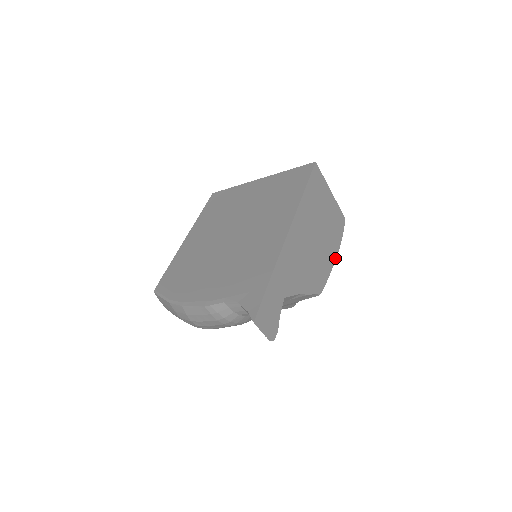
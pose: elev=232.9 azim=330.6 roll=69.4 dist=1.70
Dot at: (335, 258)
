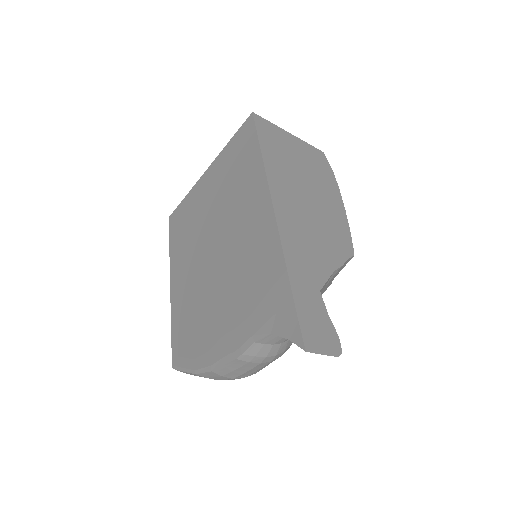
Dot at: (342, 202)
